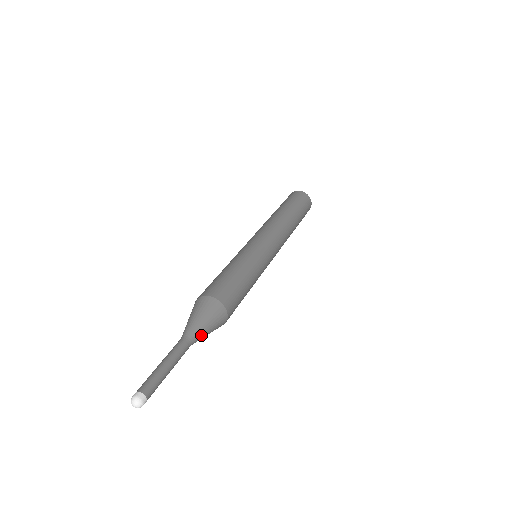
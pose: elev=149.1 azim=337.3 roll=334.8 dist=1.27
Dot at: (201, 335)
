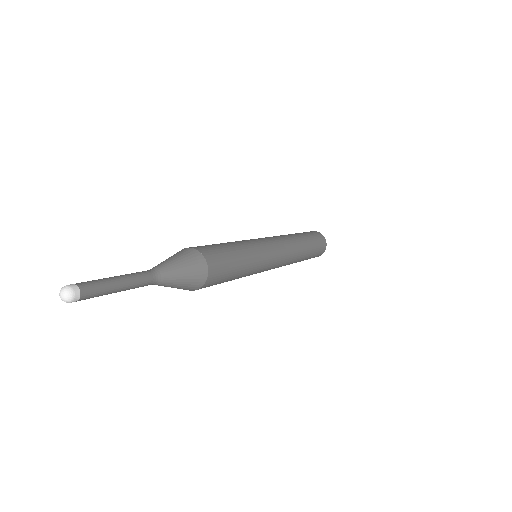
Dot at: (168, 268)
